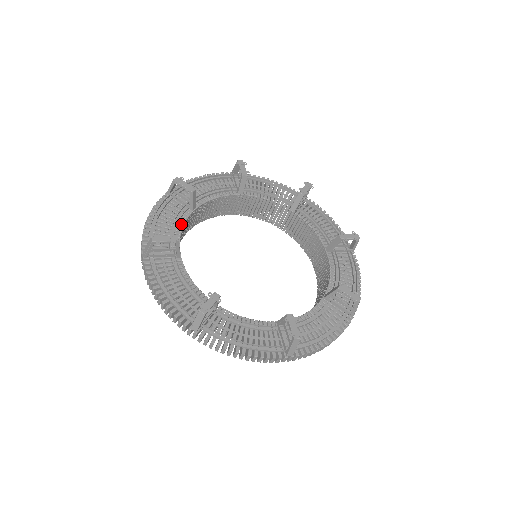
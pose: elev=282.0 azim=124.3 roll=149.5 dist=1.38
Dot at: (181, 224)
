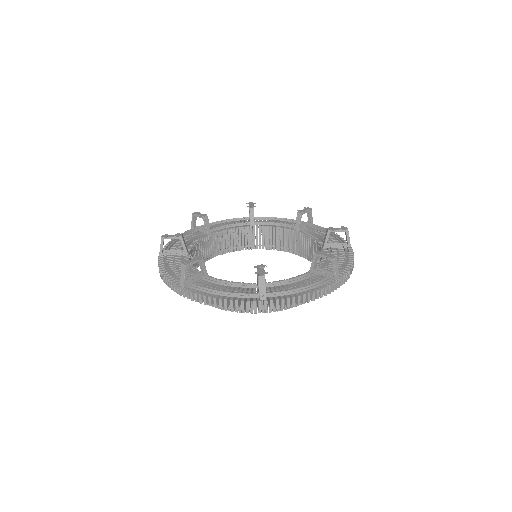
Dot at: occluded
